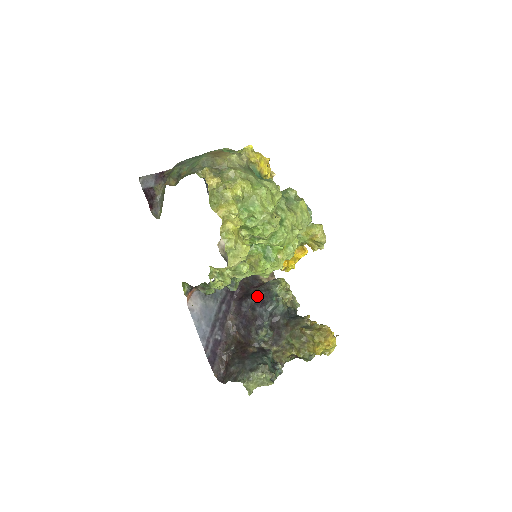
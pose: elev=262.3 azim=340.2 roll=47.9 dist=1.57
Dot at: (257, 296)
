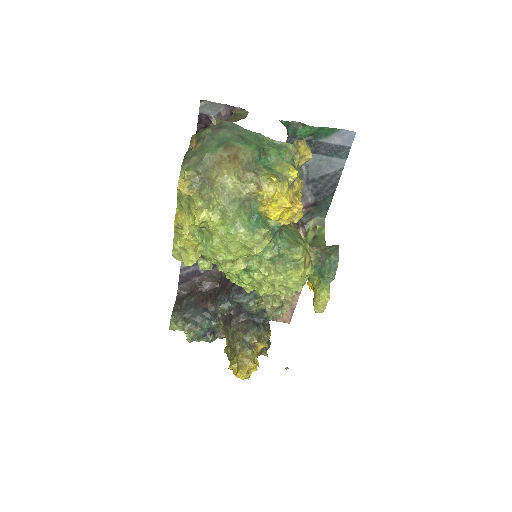
Dot at: occluded
